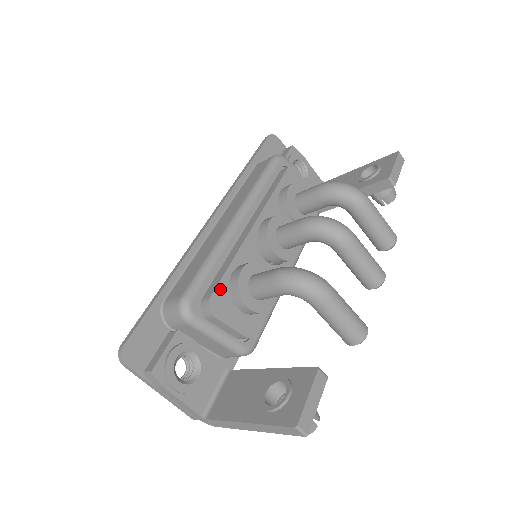
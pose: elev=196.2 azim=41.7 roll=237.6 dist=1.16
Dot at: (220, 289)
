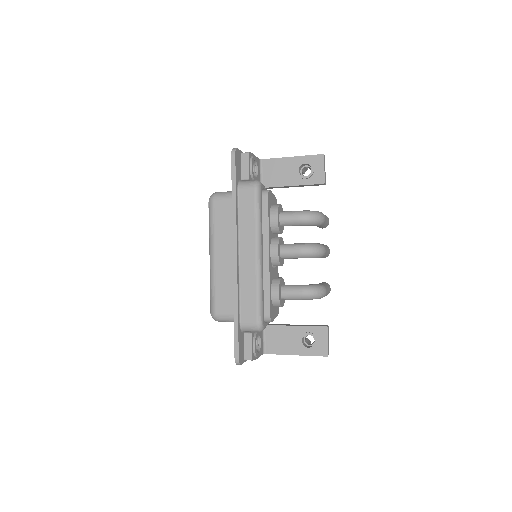
Dot at: (271, 307)
